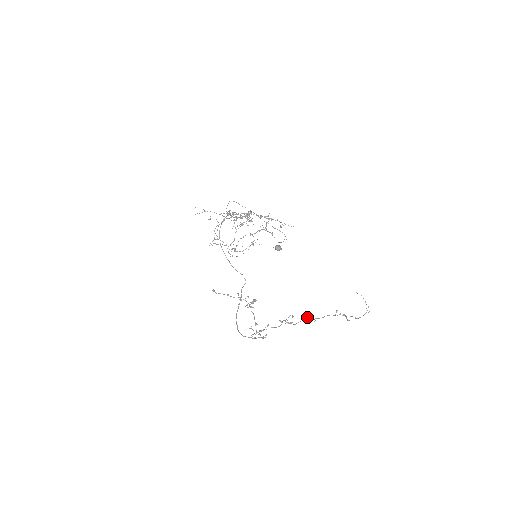
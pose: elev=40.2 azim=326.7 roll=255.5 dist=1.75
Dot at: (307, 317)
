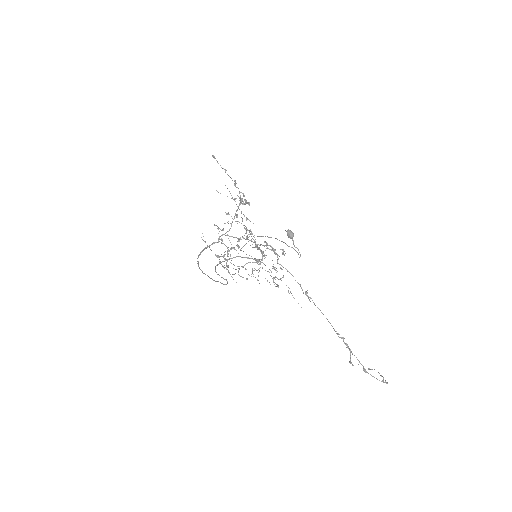
Dot at: occluded
